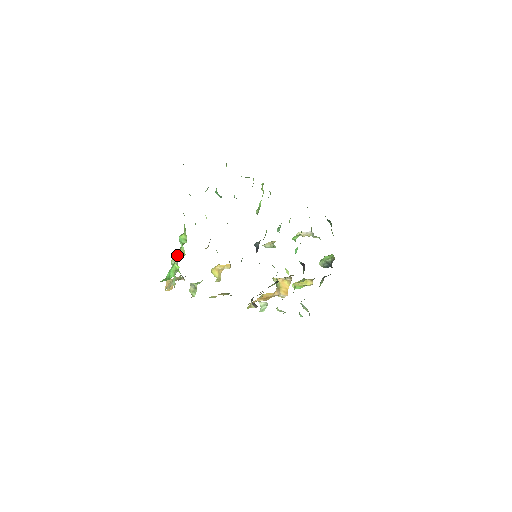
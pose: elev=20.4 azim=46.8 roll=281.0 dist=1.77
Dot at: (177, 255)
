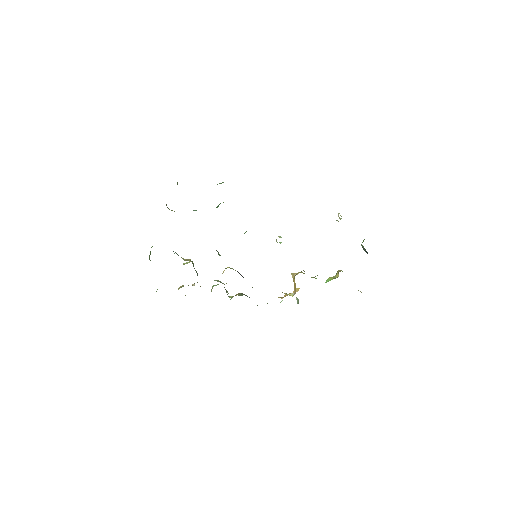
Dot at: occluded
